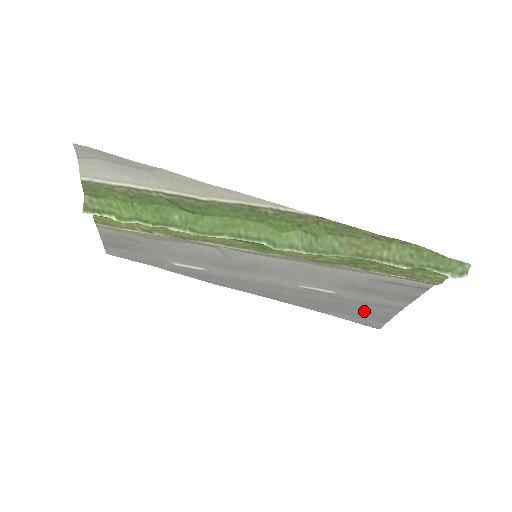
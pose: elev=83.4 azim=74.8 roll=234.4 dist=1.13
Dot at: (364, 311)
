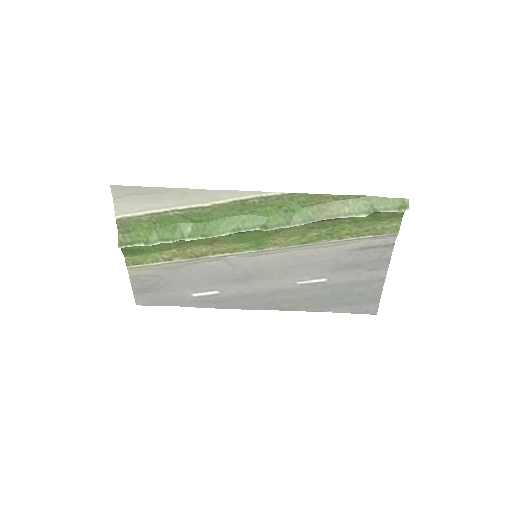
Dot at: (357, 295)
